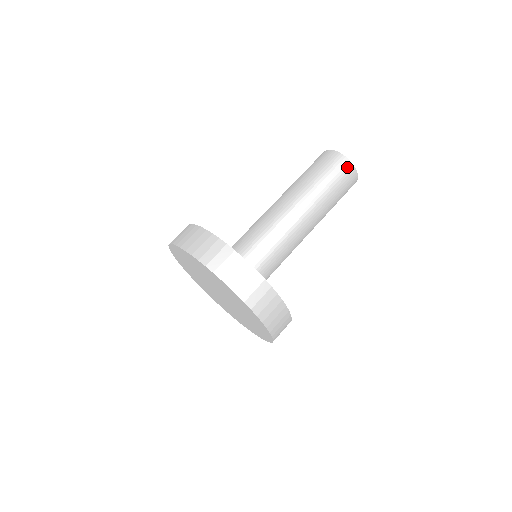
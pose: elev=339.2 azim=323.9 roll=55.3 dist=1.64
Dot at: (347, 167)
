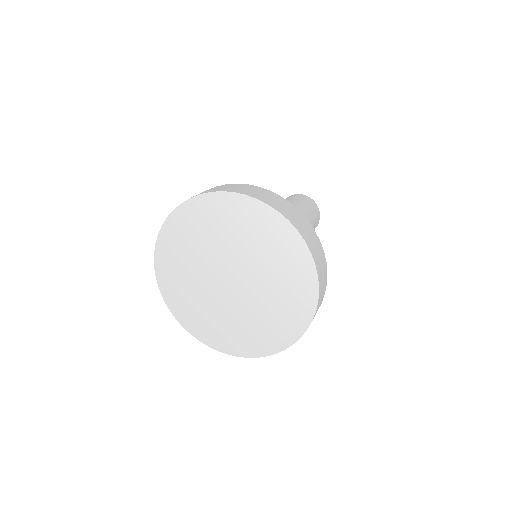
Dot at: (317, 210)
